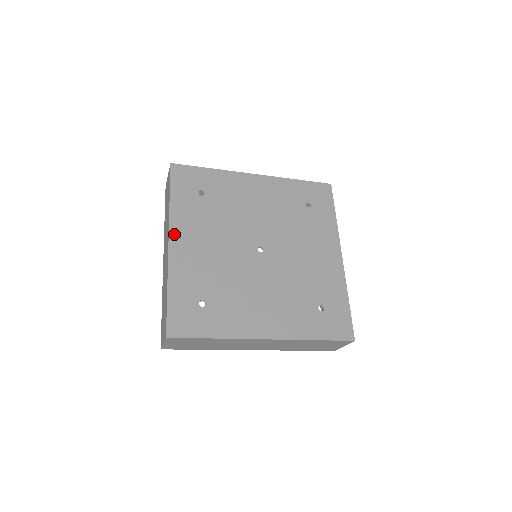
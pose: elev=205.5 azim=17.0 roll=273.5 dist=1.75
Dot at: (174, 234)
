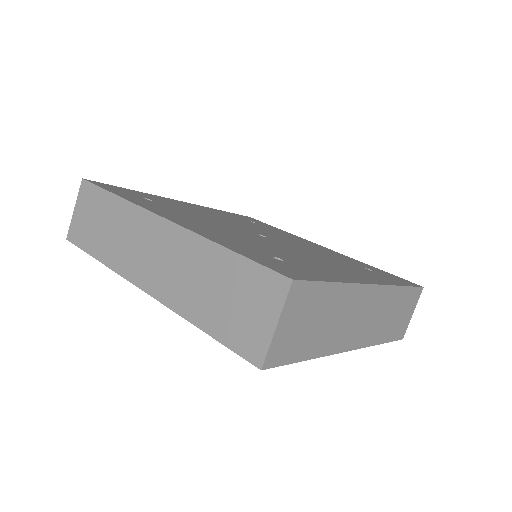
Dot at: (161, 214)
